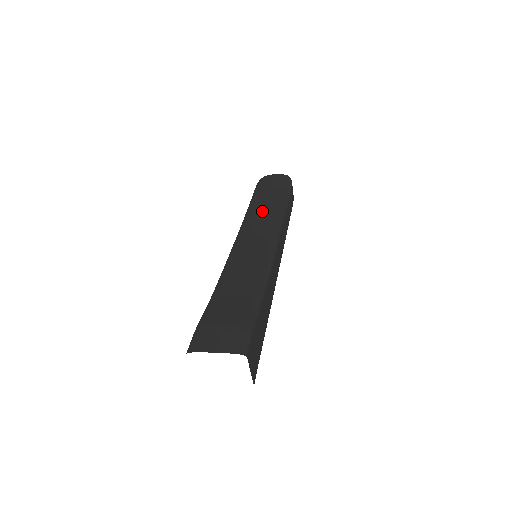
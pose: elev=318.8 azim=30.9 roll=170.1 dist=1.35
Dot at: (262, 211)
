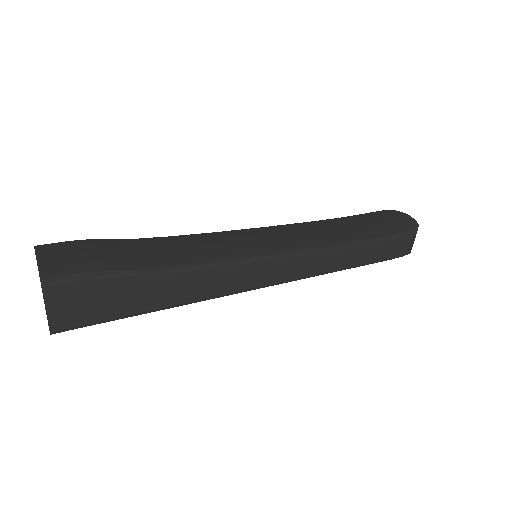
Dot at: (328, 228)
